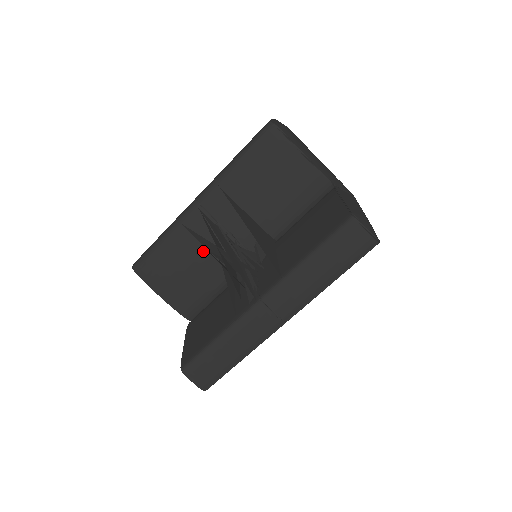
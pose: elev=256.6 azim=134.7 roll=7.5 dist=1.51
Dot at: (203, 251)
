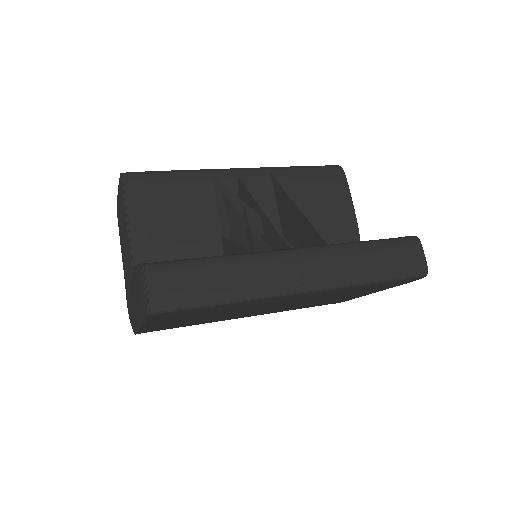
Dot at: (213, 211)
